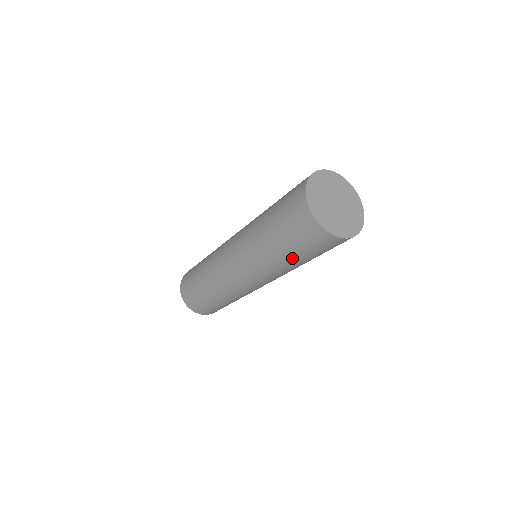
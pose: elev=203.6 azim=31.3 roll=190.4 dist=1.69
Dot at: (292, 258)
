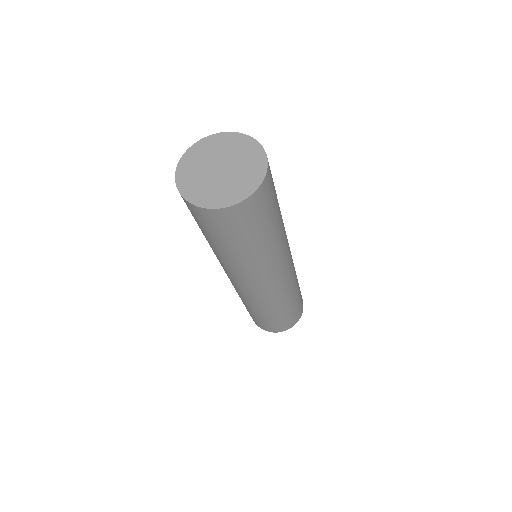
Dot at: (265, 238)
